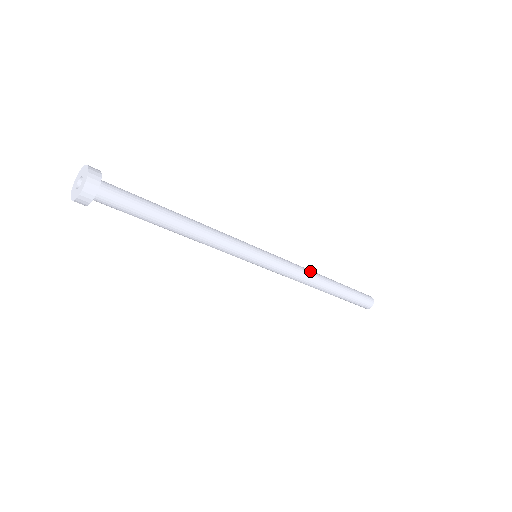
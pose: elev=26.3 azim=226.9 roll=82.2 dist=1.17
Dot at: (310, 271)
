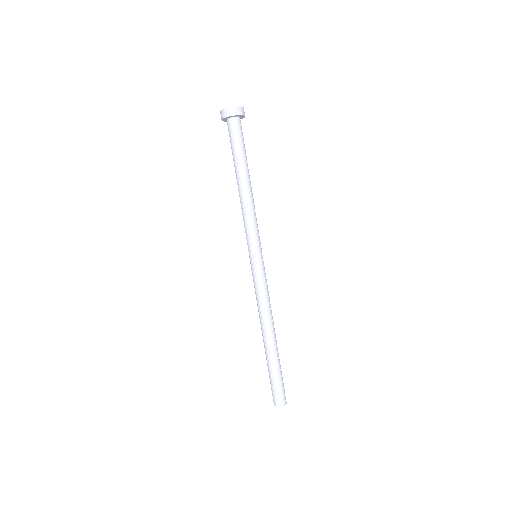
Dot at: occluded
